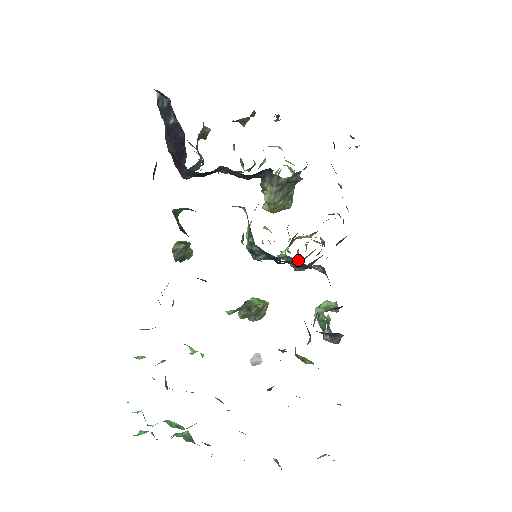
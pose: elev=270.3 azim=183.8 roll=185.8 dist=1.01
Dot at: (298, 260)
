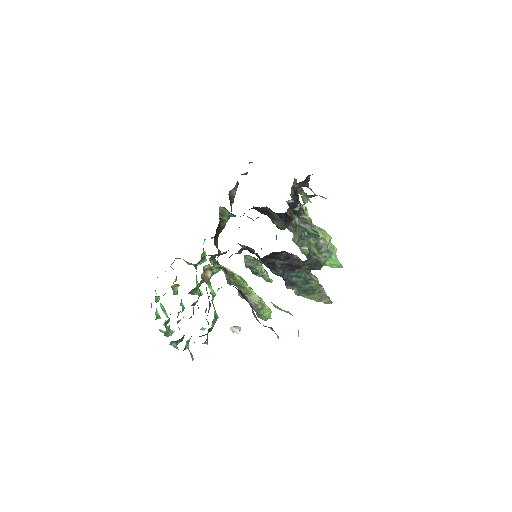
Dot at: occluded
